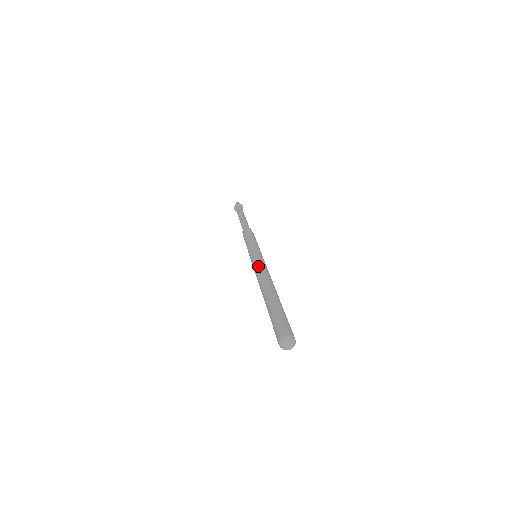
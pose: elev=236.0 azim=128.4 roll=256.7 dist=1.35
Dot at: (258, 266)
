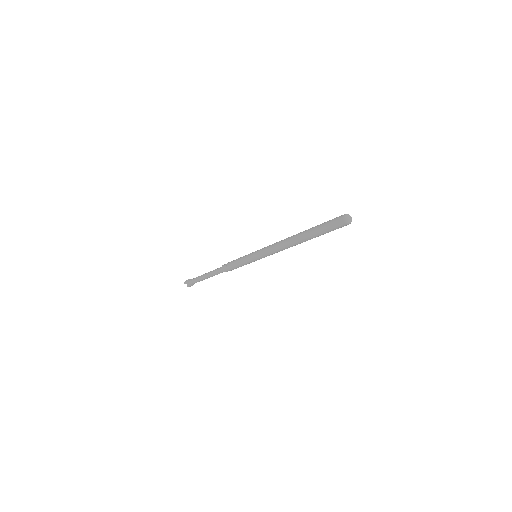
Dot at: (273, 244)
